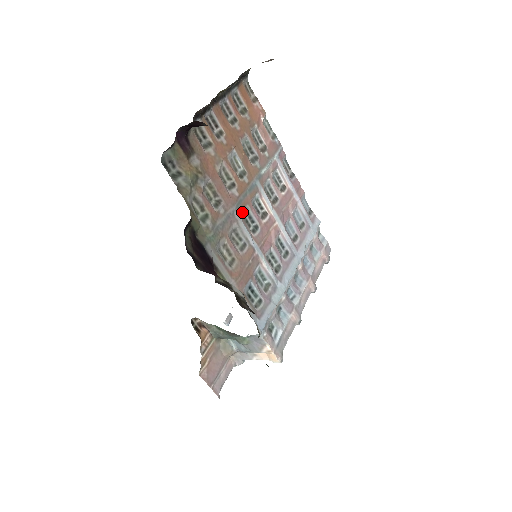
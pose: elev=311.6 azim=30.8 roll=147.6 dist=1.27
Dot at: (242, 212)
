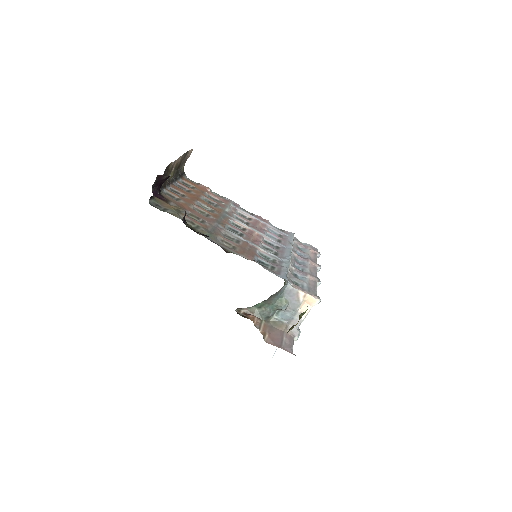
Dot at: (225, 227)
